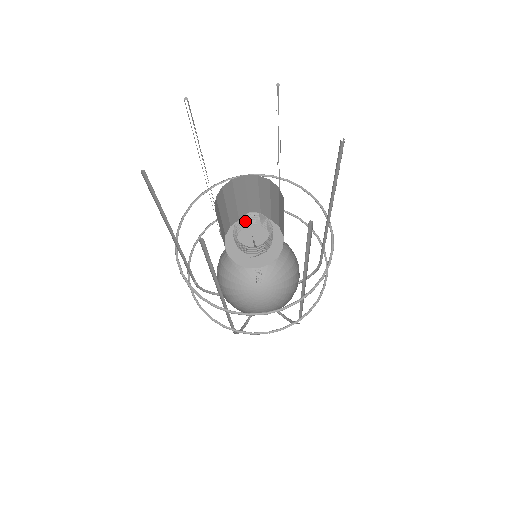
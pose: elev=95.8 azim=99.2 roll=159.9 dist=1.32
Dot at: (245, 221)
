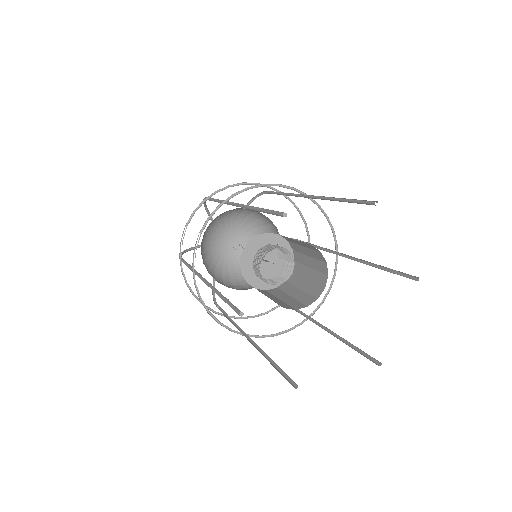
Dot at: (257, 264)
